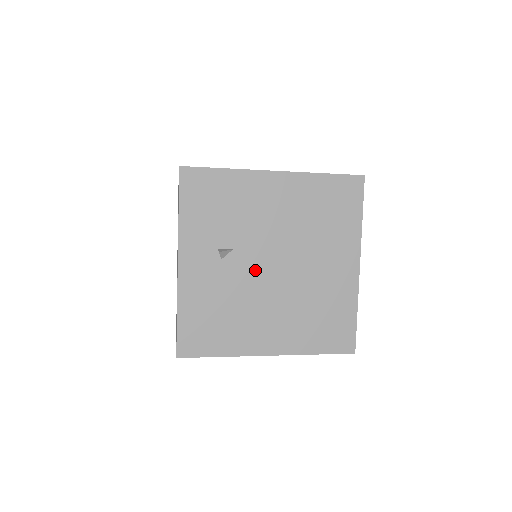
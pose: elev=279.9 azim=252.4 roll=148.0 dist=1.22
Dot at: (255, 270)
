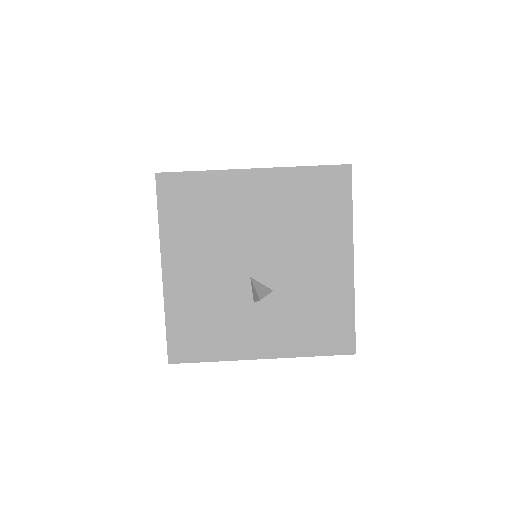
Dot at: occluded
